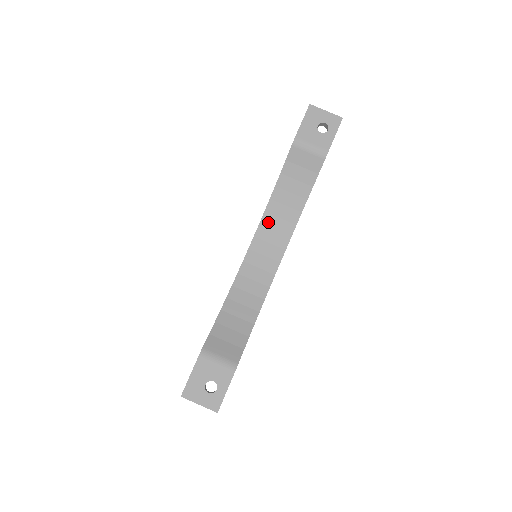
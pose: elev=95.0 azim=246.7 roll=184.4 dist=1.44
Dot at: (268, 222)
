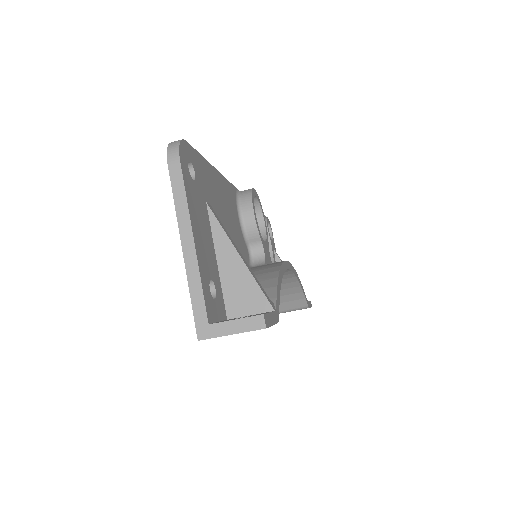
Dot at: occluded
